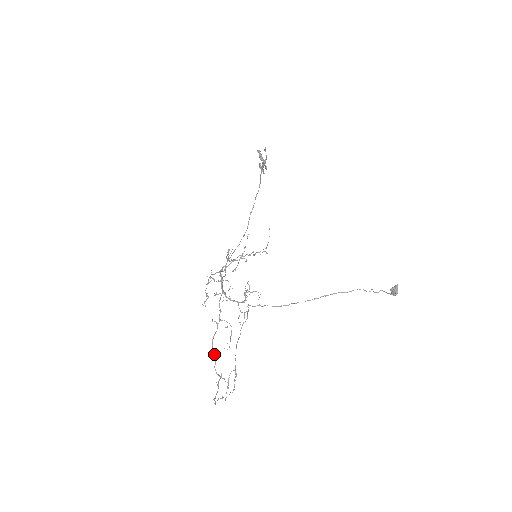
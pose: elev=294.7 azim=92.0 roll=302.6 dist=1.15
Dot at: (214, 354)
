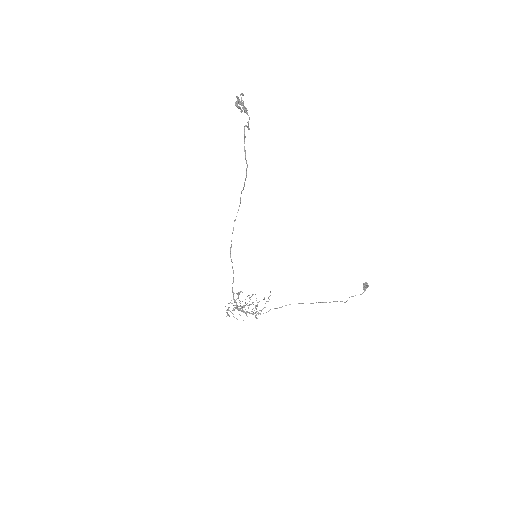
Dot at: (236, 308)
